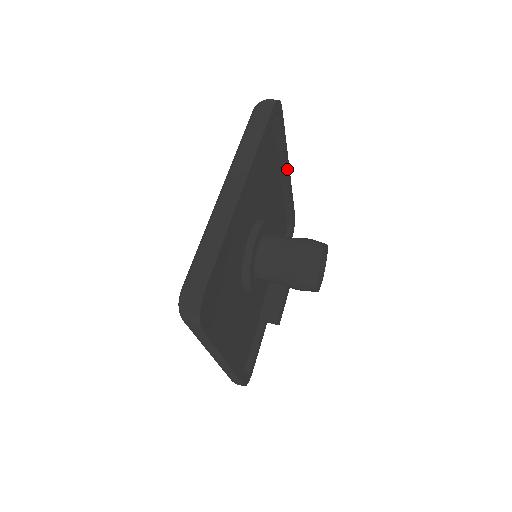
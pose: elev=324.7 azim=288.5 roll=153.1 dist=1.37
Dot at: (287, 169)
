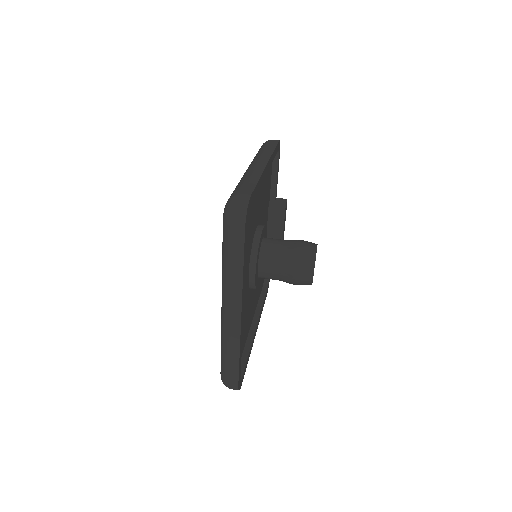
Dot at: (265, 172)
